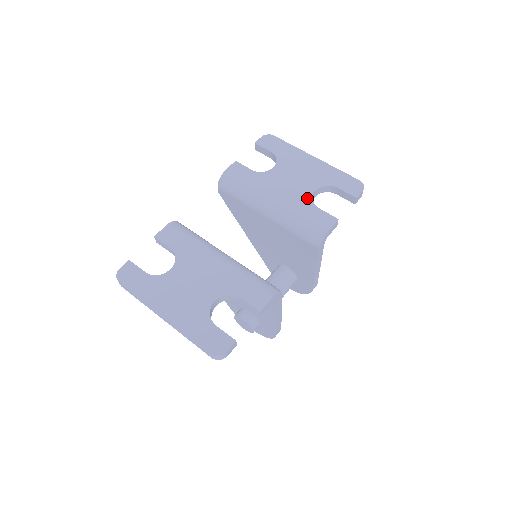
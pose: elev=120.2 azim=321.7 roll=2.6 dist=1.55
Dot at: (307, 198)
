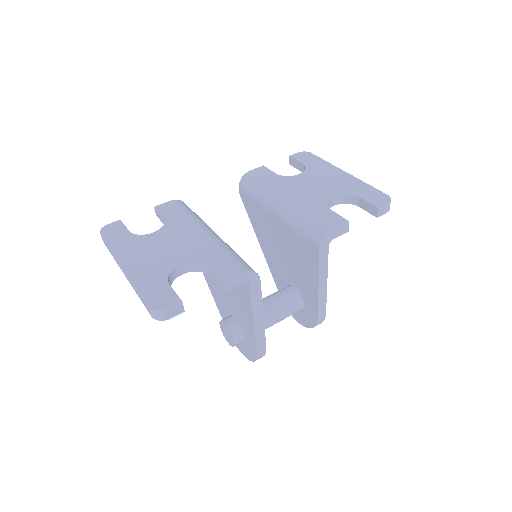
Dot at: (322, 200)
